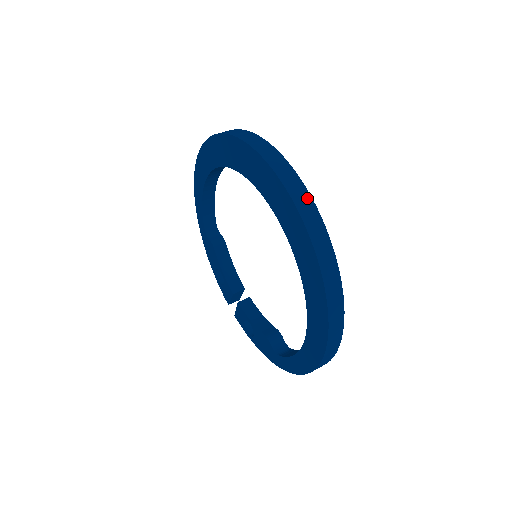
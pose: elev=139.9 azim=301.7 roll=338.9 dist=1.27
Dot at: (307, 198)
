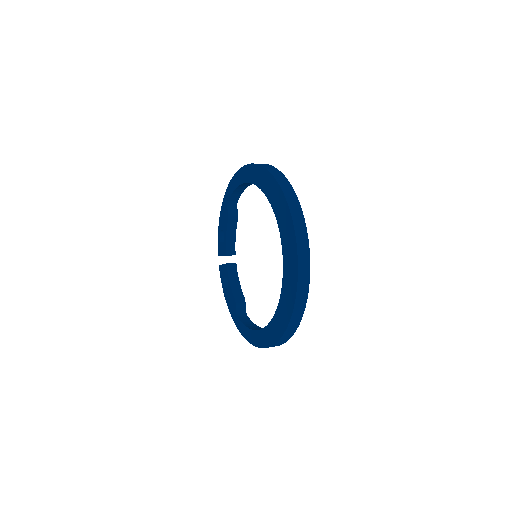
Dot at: (307, 272)
